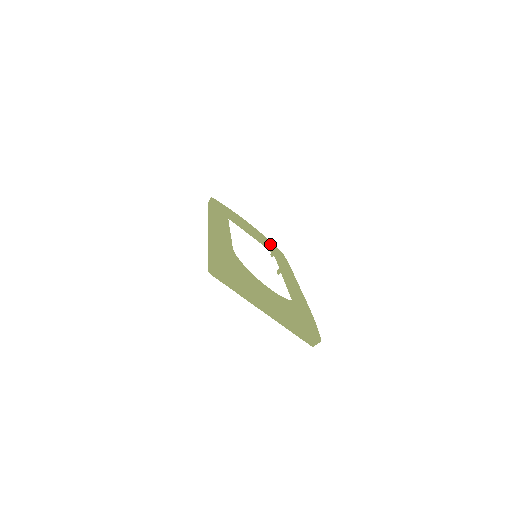
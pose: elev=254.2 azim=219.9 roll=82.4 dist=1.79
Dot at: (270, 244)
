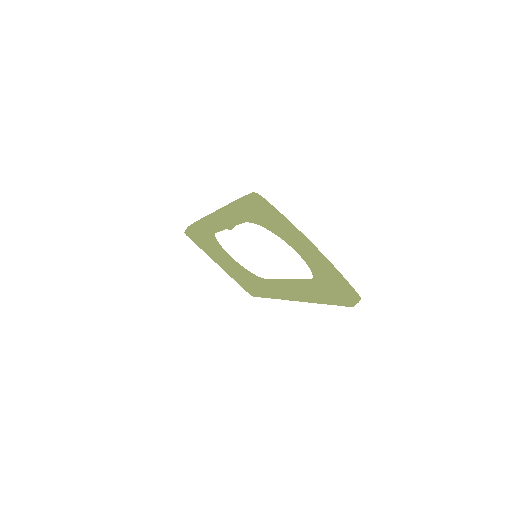
Dot at: occluded
